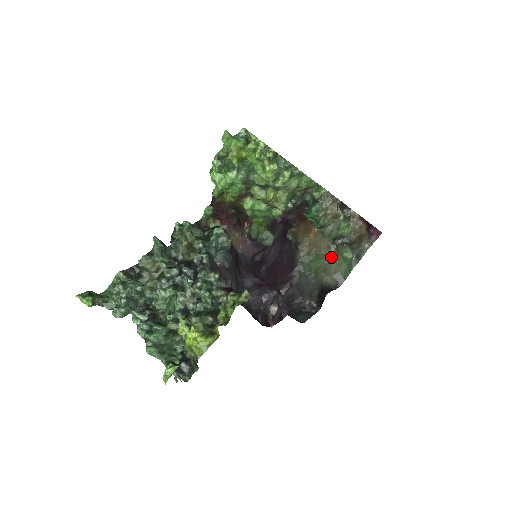
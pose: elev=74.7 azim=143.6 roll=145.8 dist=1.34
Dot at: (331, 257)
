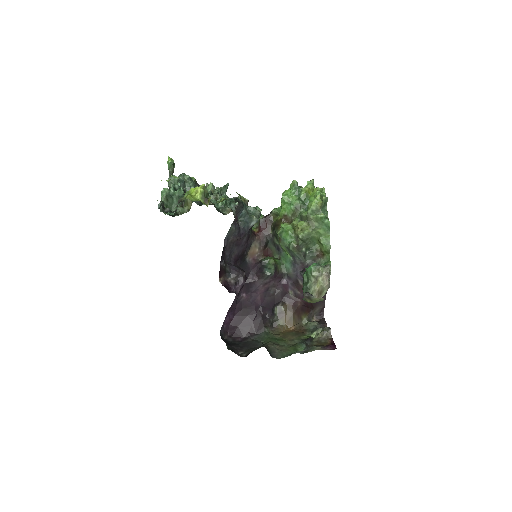
Dot at: (287, 344)
